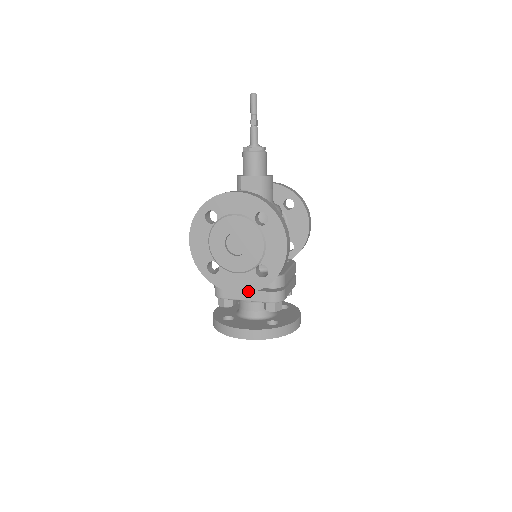
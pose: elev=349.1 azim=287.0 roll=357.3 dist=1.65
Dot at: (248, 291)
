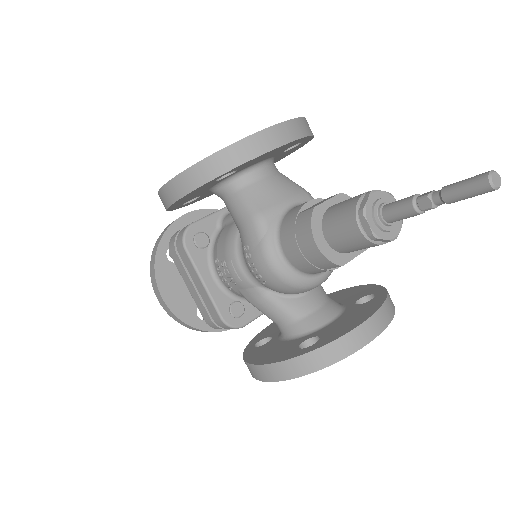
Dot at: occluded
